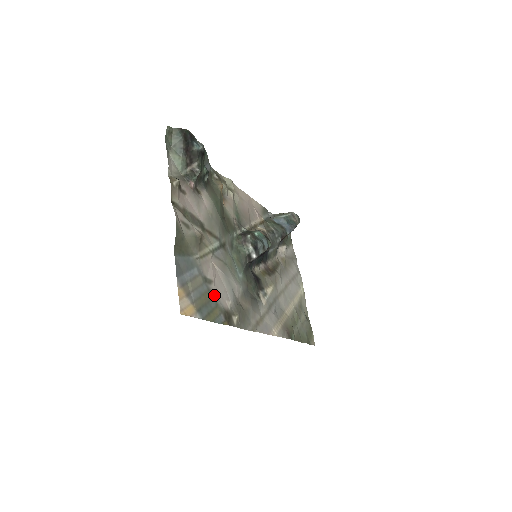
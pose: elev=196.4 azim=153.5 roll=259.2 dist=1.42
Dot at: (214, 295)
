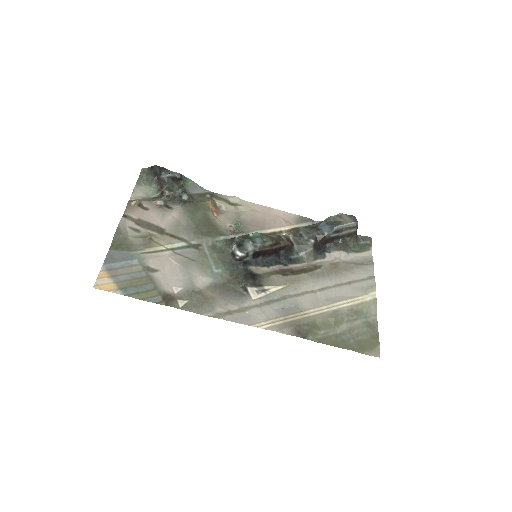
Dot at: (155, 281)
